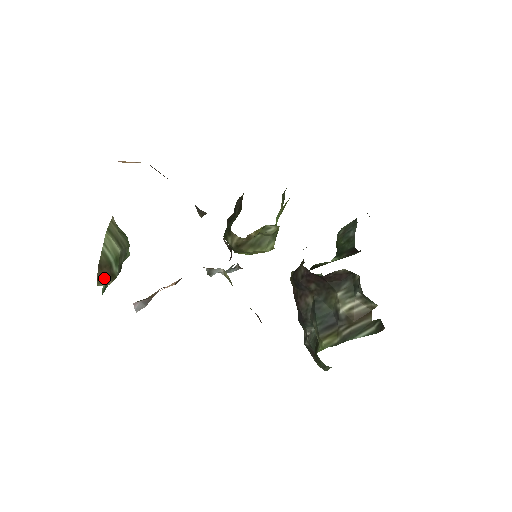
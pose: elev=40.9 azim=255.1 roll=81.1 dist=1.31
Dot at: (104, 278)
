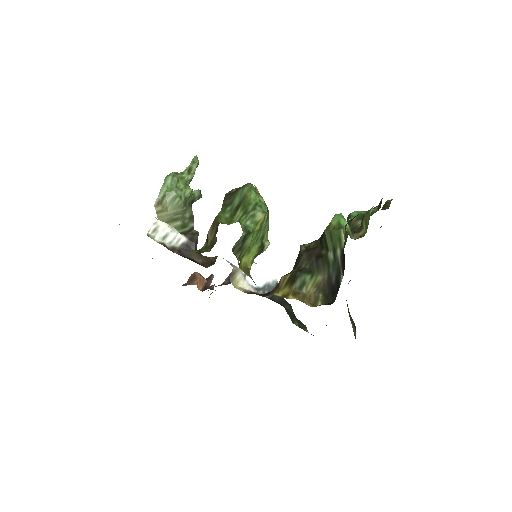
Dot at: occluded
